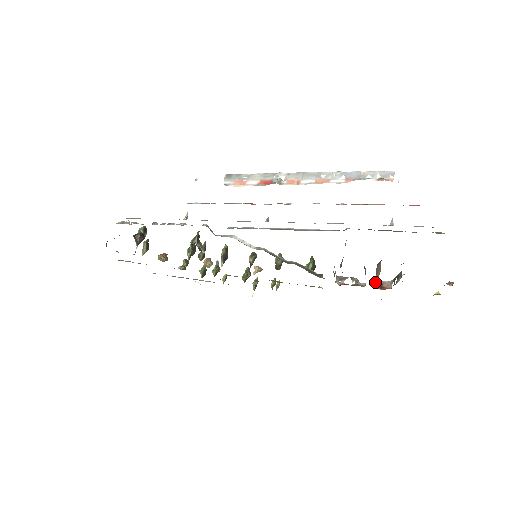
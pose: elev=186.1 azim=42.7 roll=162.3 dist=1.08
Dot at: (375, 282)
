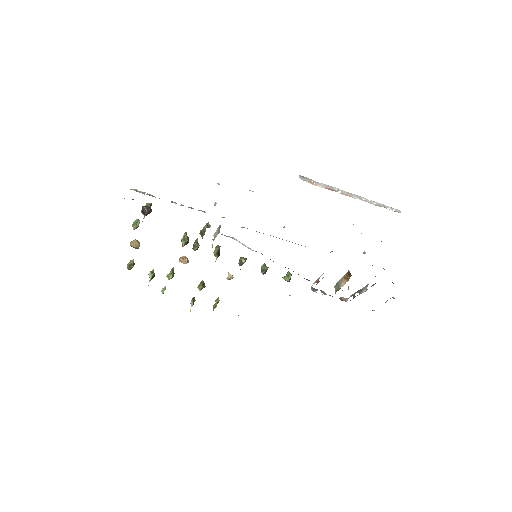
Dot at: occluded
